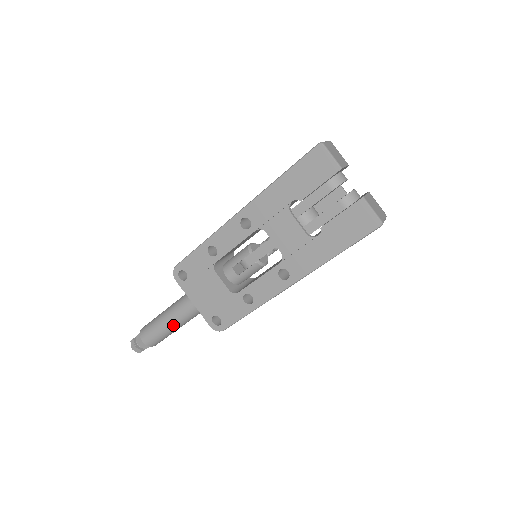
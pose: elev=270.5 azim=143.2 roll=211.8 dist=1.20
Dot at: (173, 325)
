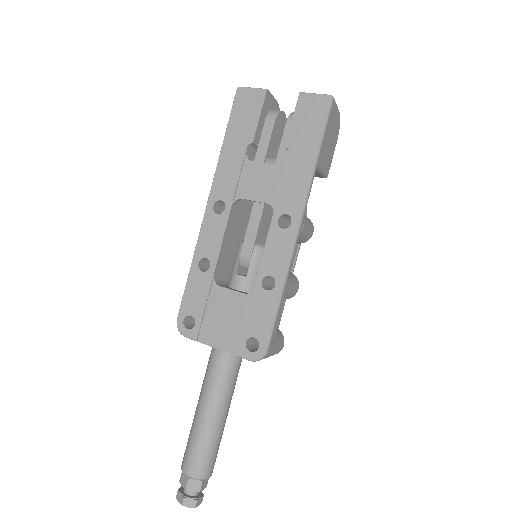
Dot at: (213, 413)
